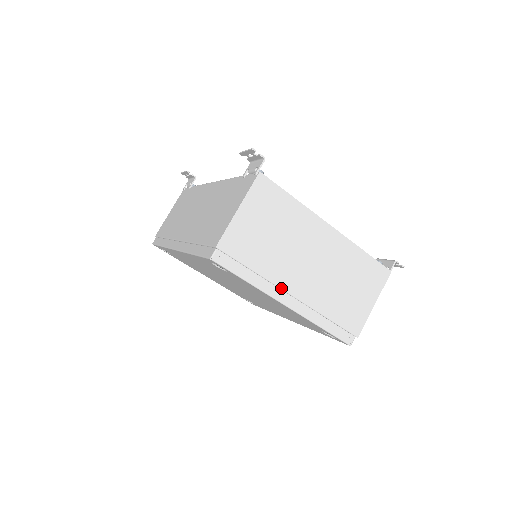
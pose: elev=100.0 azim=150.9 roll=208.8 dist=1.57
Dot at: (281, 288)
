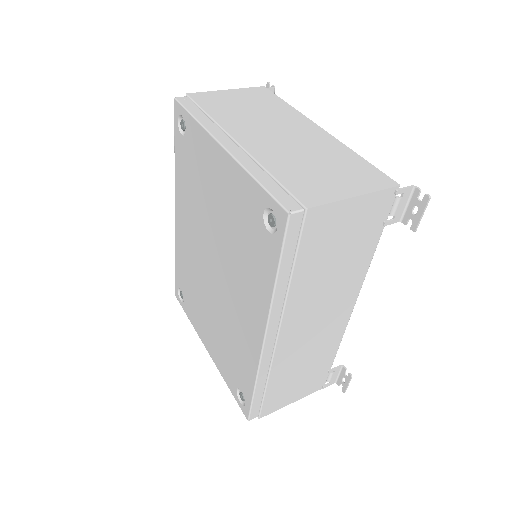
Dot at: (227, 132)
